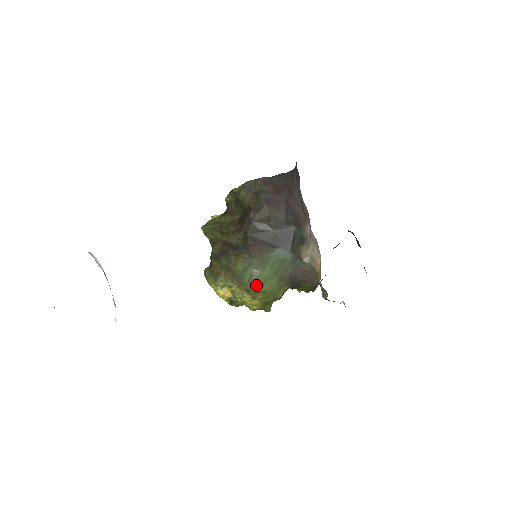
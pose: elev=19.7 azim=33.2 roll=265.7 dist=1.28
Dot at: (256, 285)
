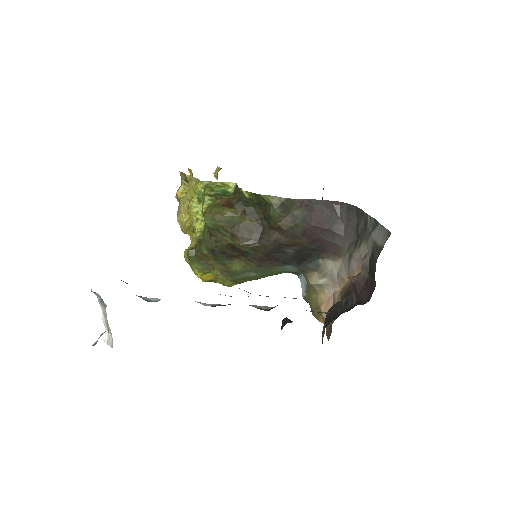
Dot at: (245, 279)
